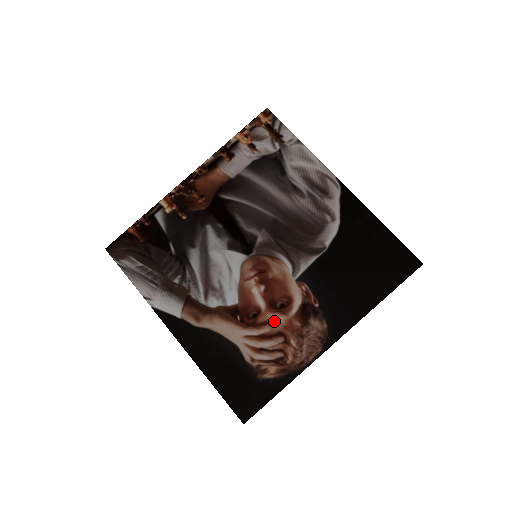
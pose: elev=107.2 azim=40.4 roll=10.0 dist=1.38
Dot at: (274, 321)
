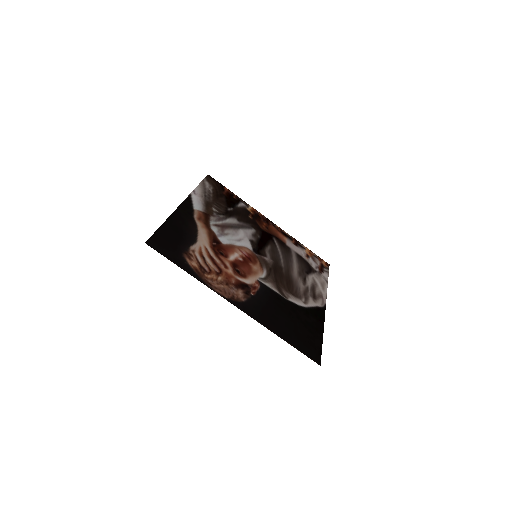
Dot at: (226, 266)
